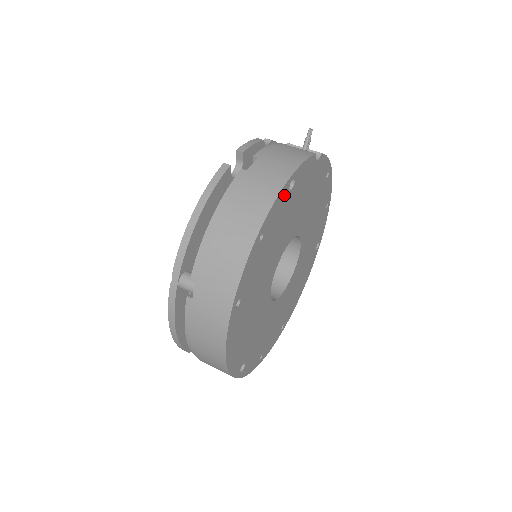
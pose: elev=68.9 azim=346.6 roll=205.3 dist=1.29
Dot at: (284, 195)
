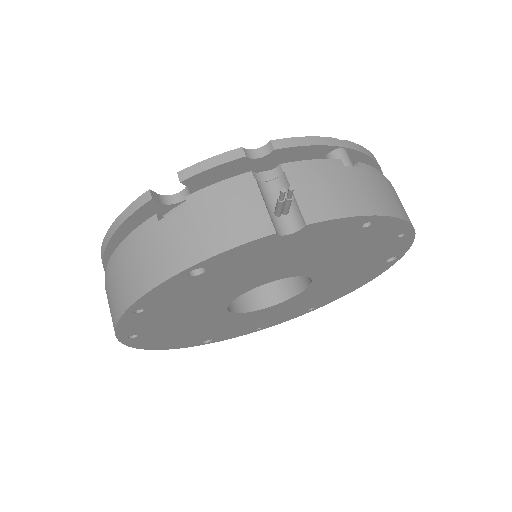
Dot at: (178, 282)
